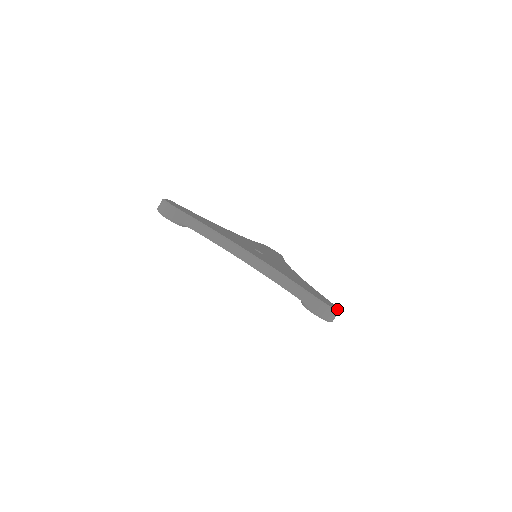
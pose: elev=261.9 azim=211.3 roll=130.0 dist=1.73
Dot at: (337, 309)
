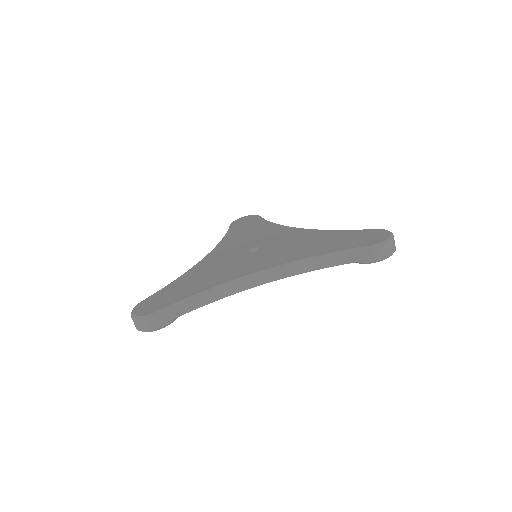
Dot at: (390, 234)
